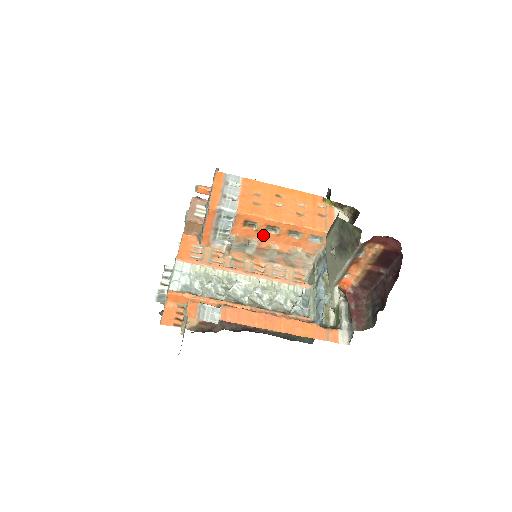
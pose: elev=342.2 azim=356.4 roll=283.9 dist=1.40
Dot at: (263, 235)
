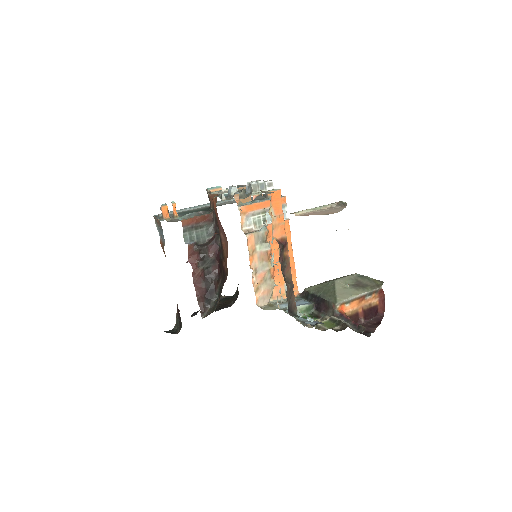
Dot at: (275, 249)
